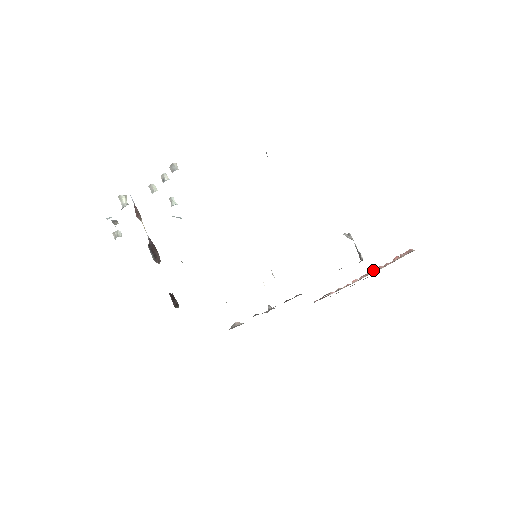
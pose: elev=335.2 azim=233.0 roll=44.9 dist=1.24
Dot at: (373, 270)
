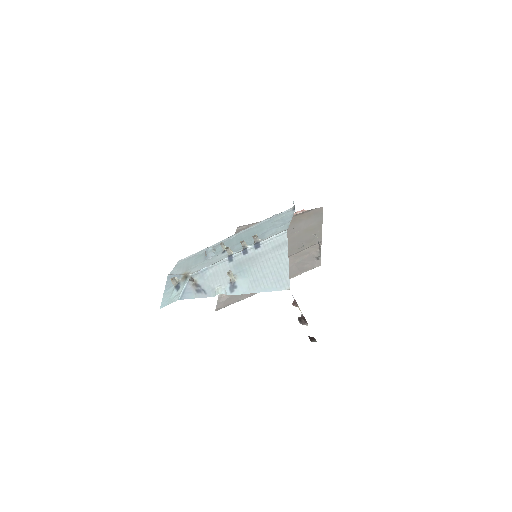
Dot at: occluded
